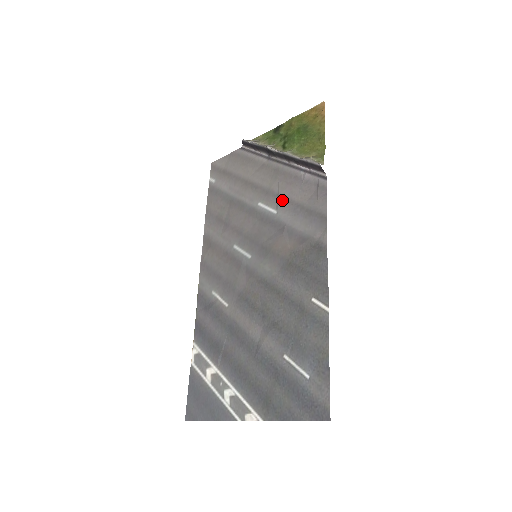
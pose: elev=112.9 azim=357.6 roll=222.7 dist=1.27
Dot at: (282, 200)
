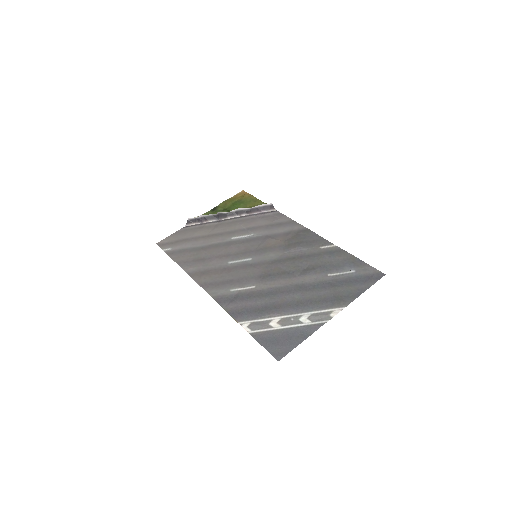
Dot at: (252, 229)
